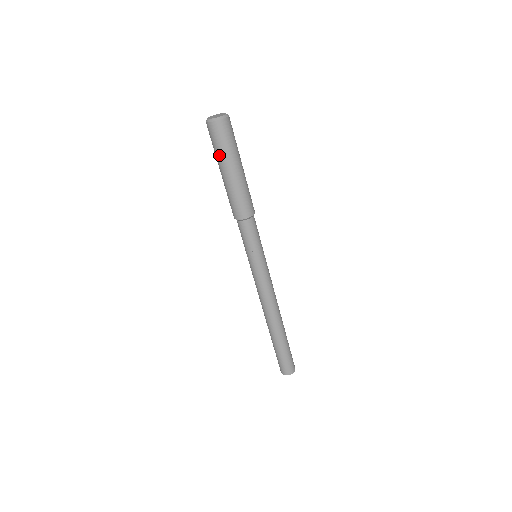
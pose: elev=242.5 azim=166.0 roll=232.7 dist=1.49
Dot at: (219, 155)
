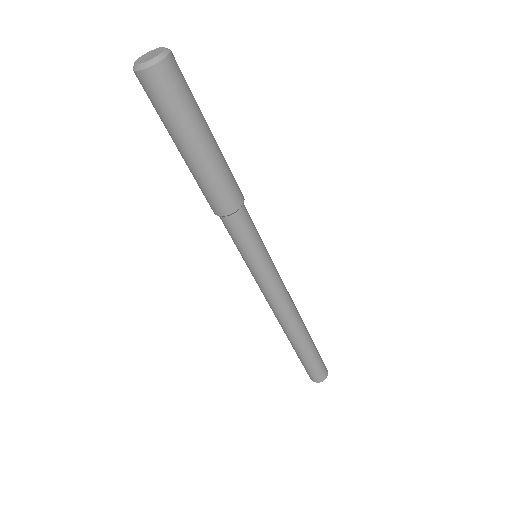
Dot at: (179, 121)
